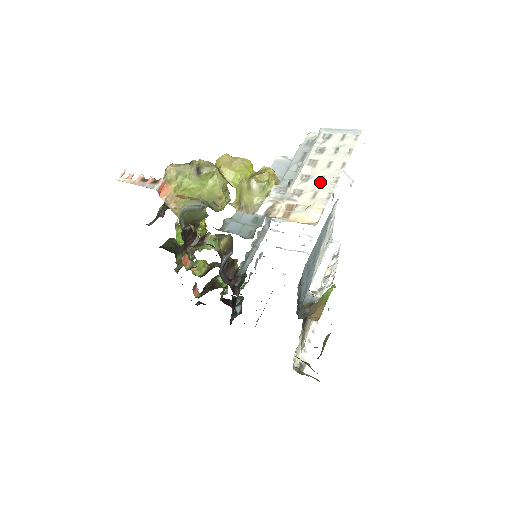
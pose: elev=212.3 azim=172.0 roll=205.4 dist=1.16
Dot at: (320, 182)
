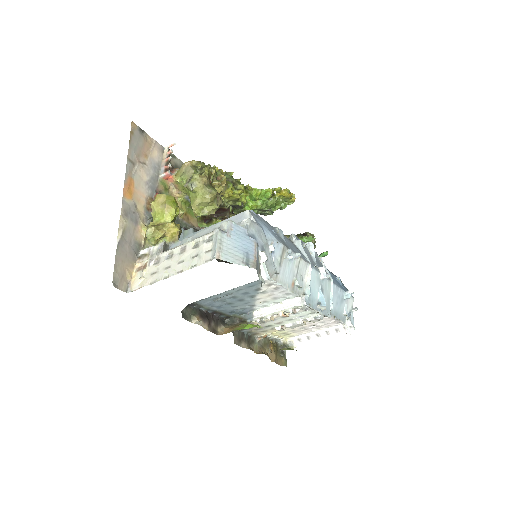
Dot at: (164, 268)
